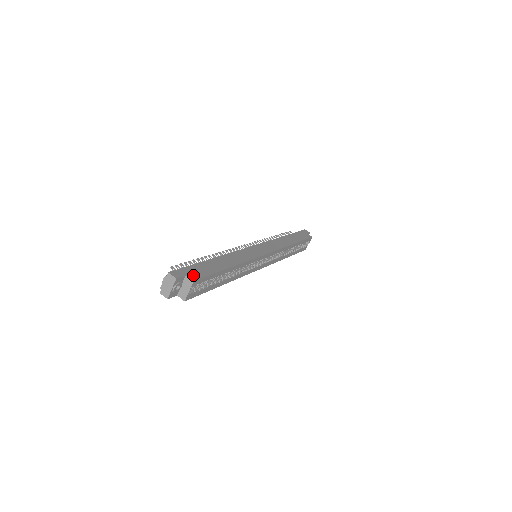
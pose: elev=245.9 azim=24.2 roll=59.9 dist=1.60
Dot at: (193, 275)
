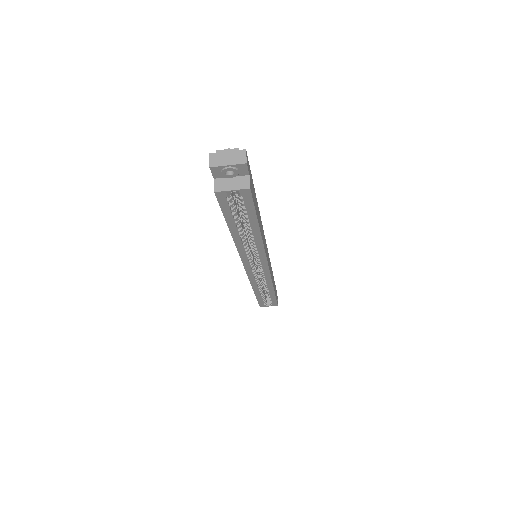
Dot at: (251, 185)
